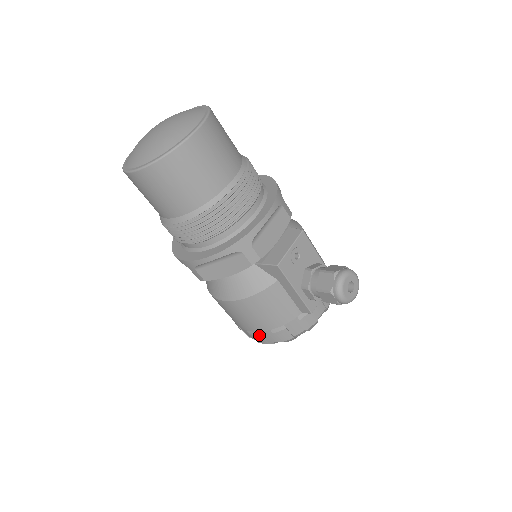
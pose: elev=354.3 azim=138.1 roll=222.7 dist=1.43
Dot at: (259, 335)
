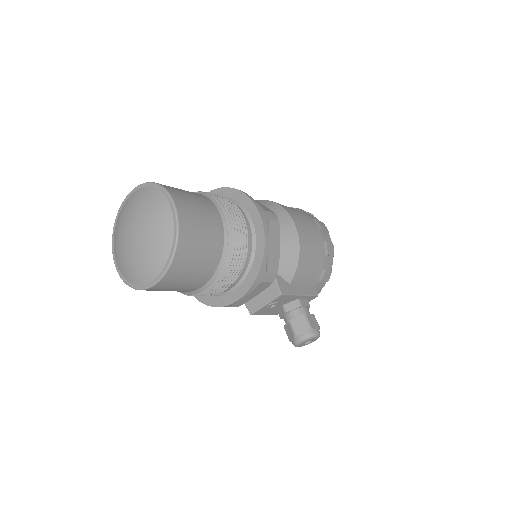
Dot at: occluded
